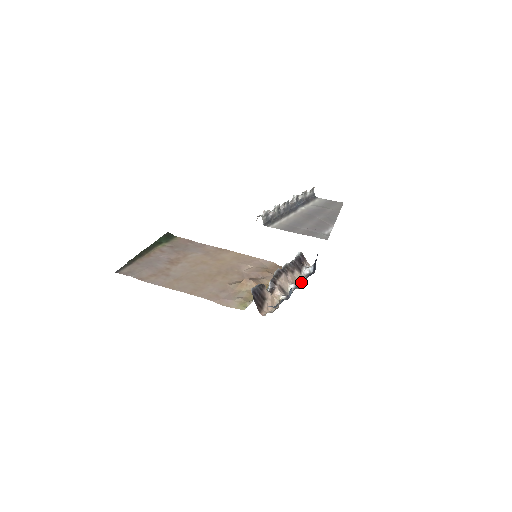
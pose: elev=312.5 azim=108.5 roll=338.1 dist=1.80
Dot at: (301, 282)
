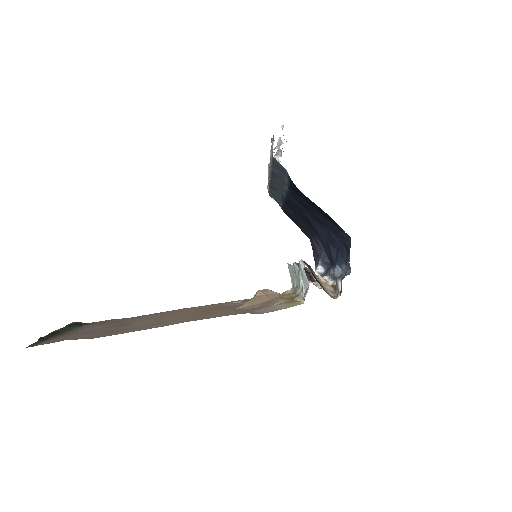
Dot at: occluded
